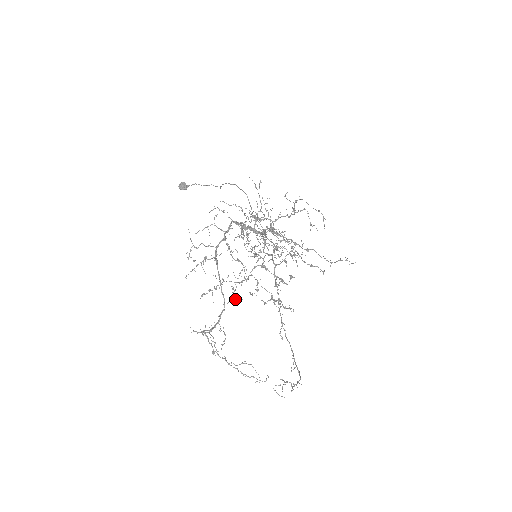
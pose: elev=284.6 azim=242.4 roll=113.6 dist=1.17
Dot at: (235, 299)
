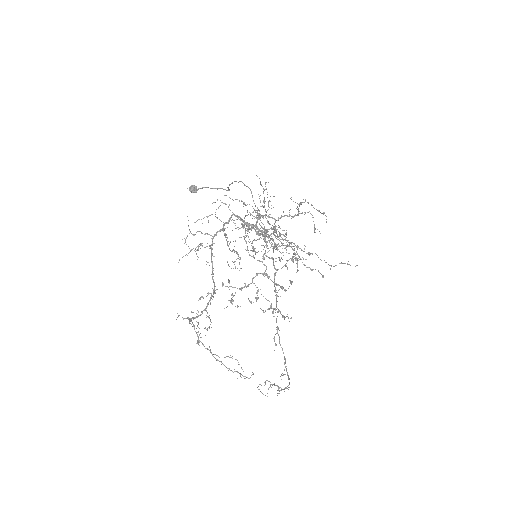
Dot at: occluded
